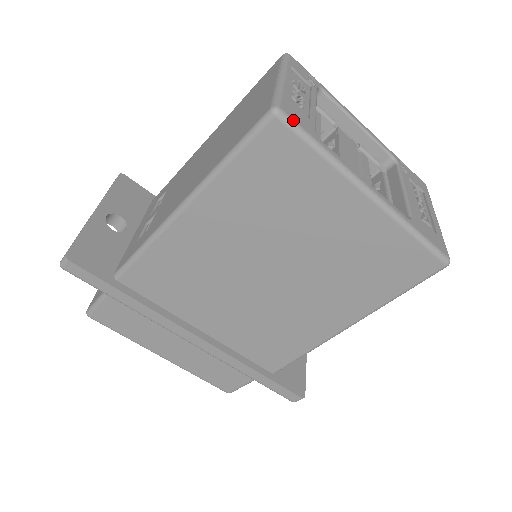
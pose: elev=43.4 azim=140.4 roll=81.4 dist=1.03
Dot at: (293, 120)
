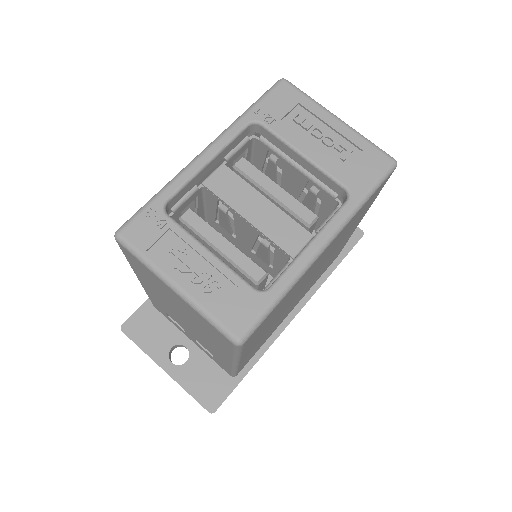
Dot at: (251, 326)
